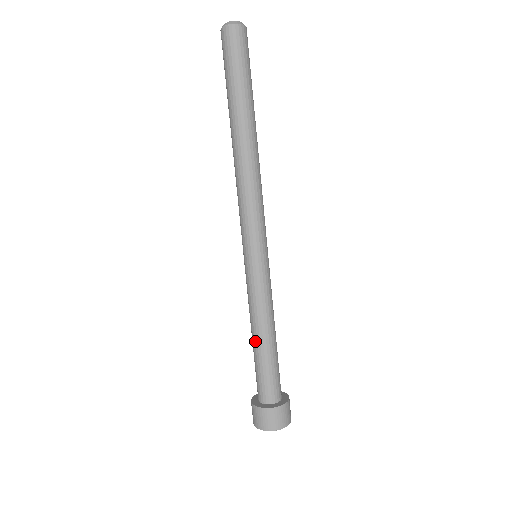
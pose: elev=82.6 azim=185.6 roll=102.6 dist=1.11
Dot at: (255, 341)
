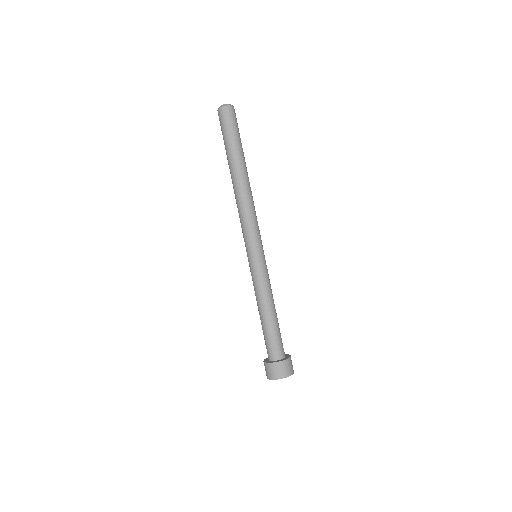
Dot at: occluded
